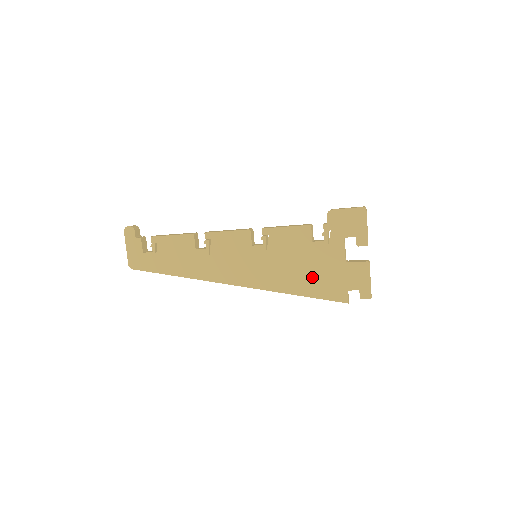
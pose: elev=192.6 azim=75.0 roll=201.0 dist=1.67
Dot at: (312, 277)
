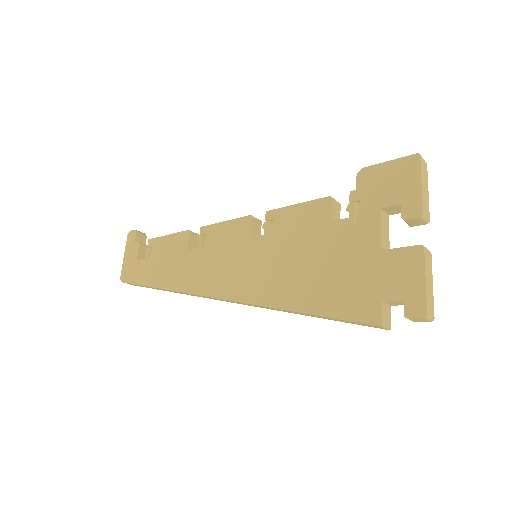
Dot at: (325, 280)
